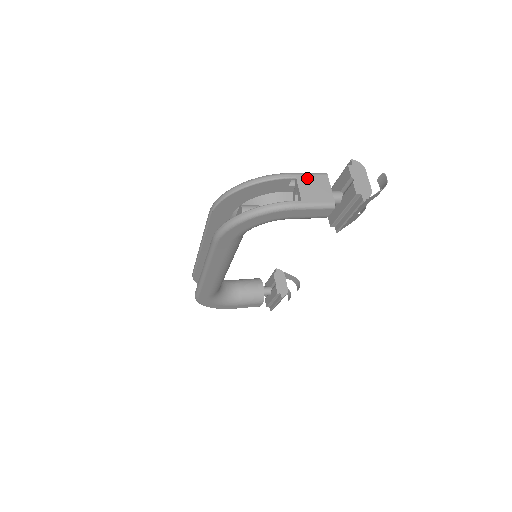
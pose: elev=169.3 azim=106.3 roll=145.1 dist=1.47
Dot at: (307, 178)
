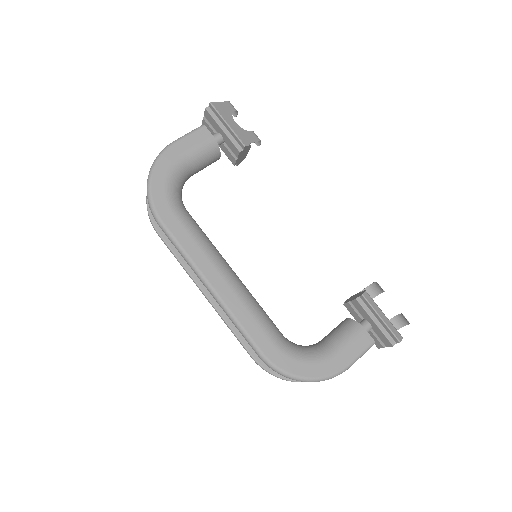
Dot at: occluded
